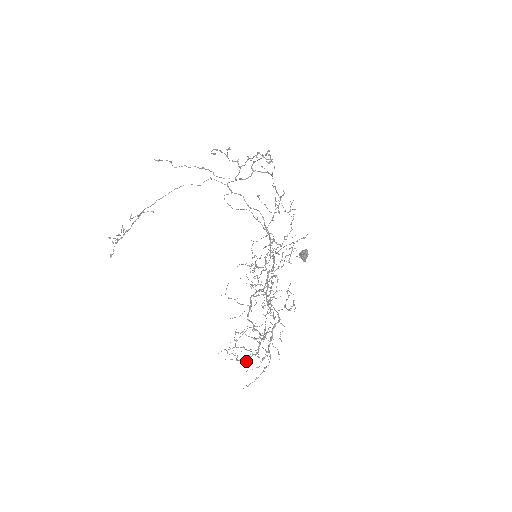
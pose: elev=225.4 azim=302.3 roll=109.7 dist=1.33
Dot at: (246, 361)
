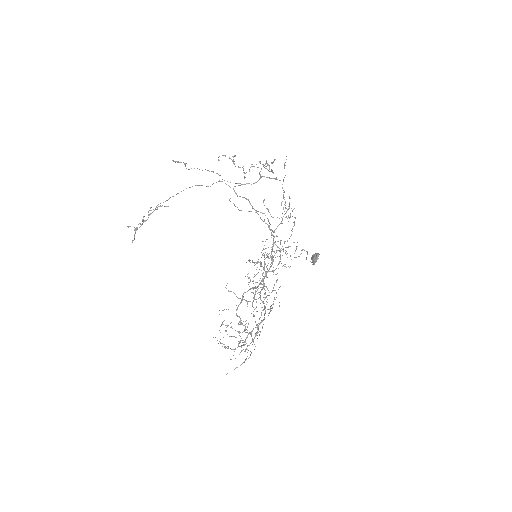
Dot at: occluded
